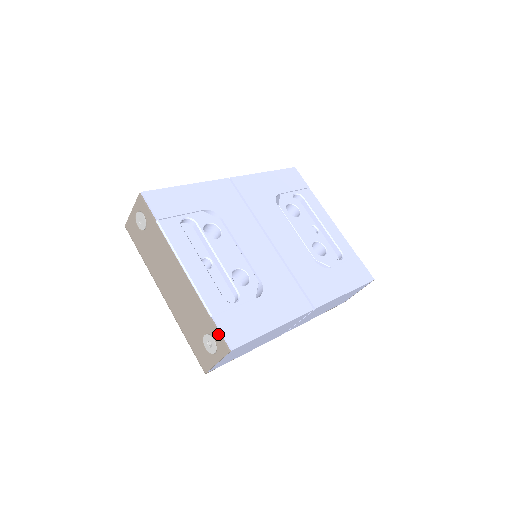
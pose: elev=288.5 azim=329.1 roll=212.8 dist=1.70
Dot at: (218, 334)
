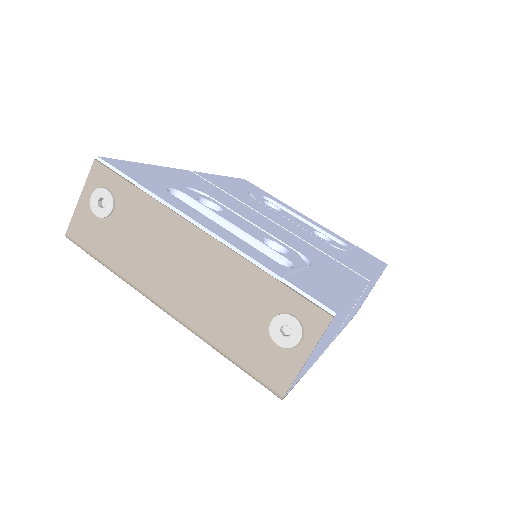
Dot at: (302, 299)
